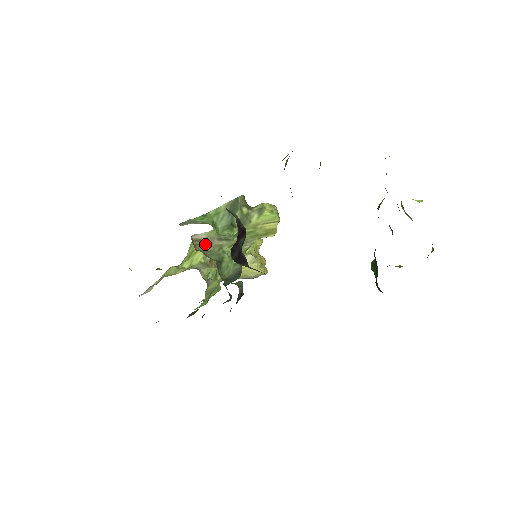
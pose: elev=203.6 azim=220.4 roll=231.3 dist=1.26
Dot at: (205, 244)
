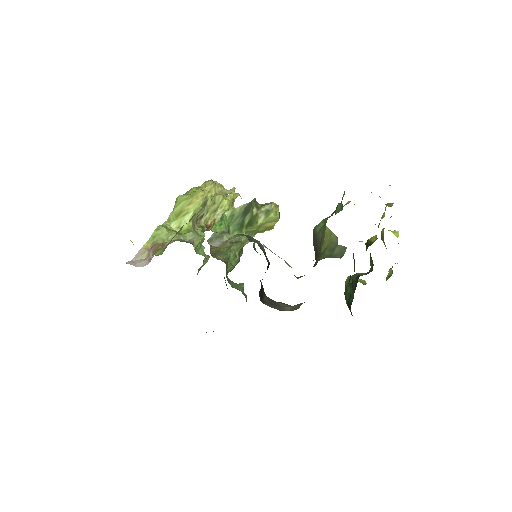
Dot at: (218, 247)
